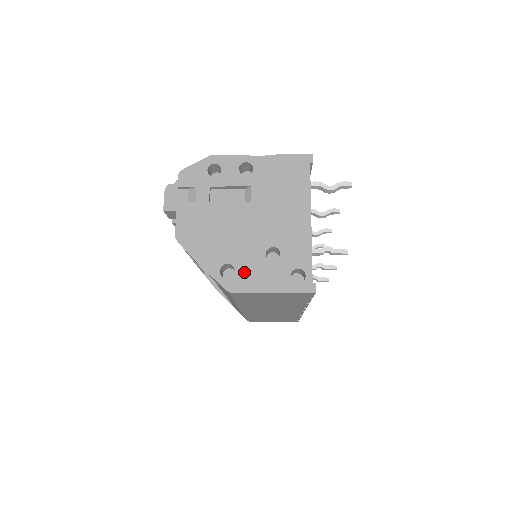
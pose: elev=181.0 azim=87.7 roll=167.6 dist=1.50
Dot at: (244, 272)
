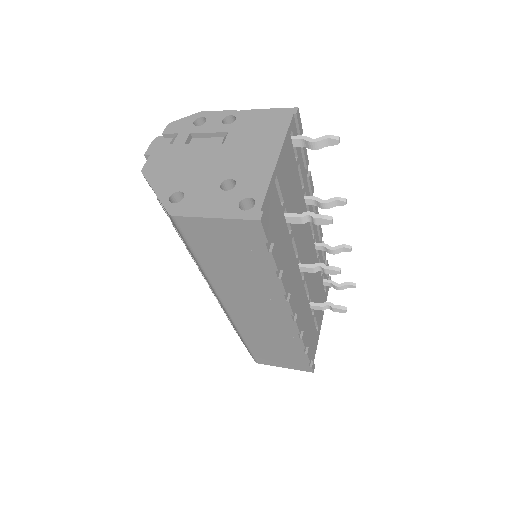
Dot at: (192, 199)
